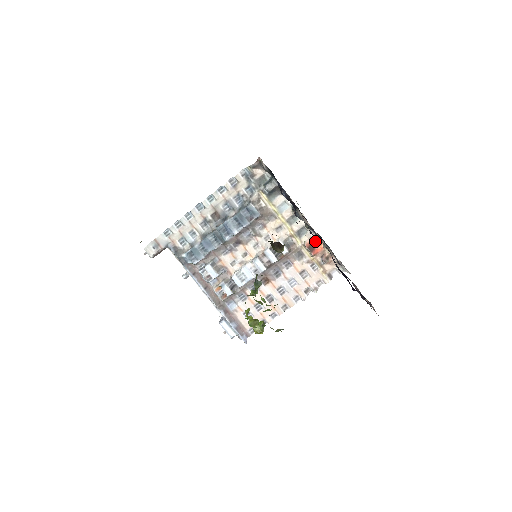
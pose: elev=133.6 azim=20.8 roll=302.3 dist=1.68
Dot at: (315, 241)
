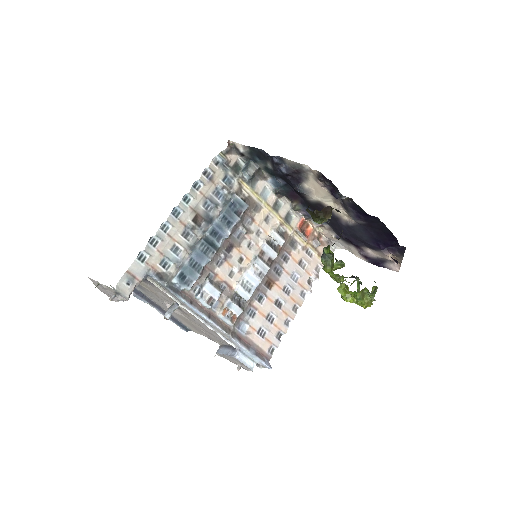
Dot at: (302, 224)
